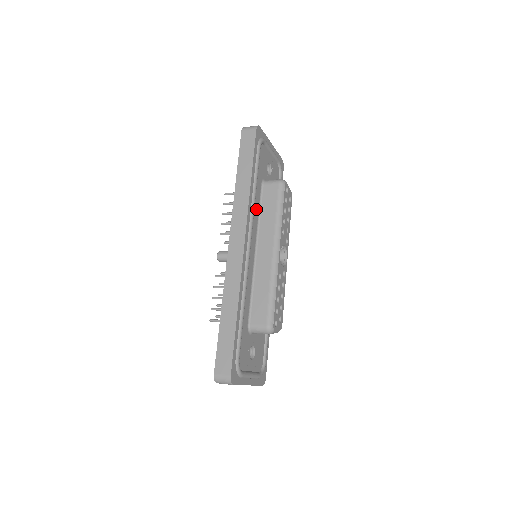
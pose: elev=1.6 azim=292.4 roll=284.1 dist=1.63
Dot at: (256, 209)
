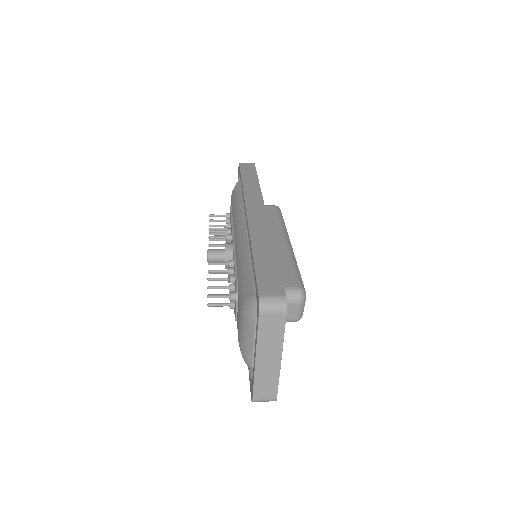
Dot at: occluded
